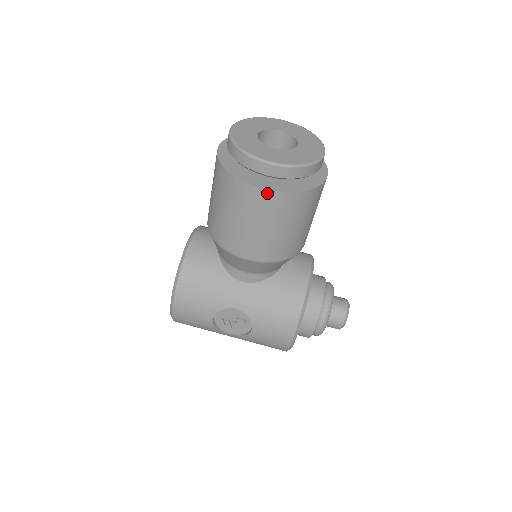
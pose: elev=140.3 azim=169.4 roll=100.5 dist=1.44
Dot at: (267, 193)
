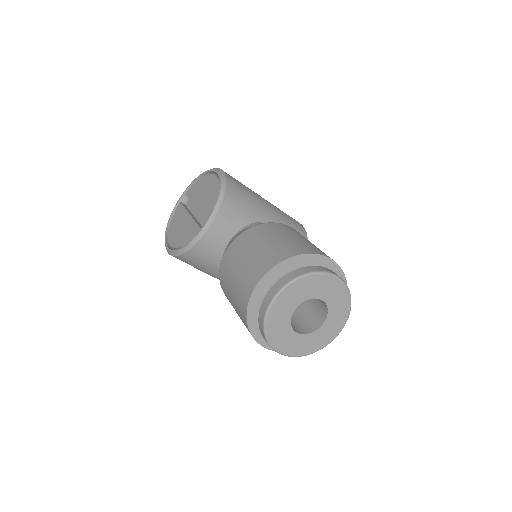
Dot at: (268, 348)
